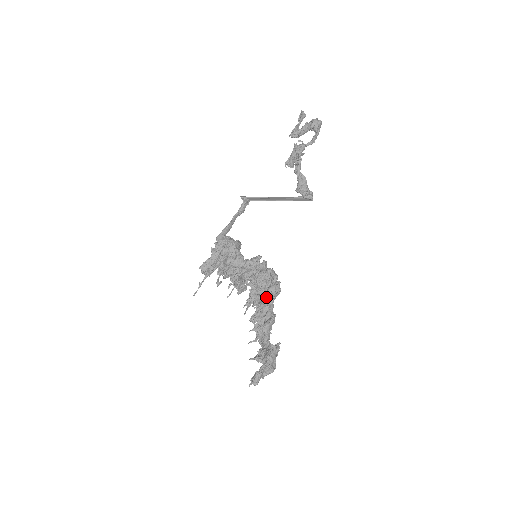
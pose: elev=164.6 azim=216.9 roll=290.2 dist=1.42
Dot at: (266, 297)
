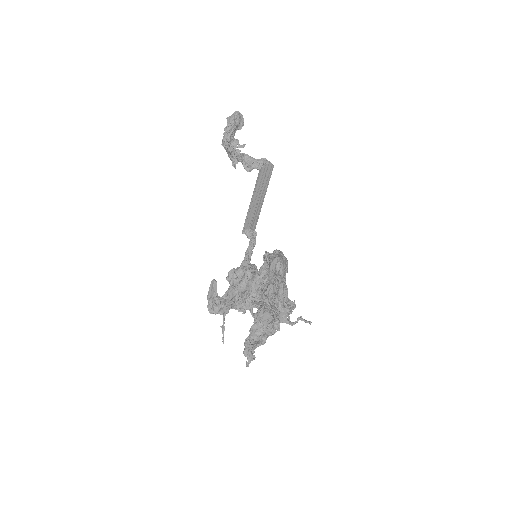
Dot at: occluded
